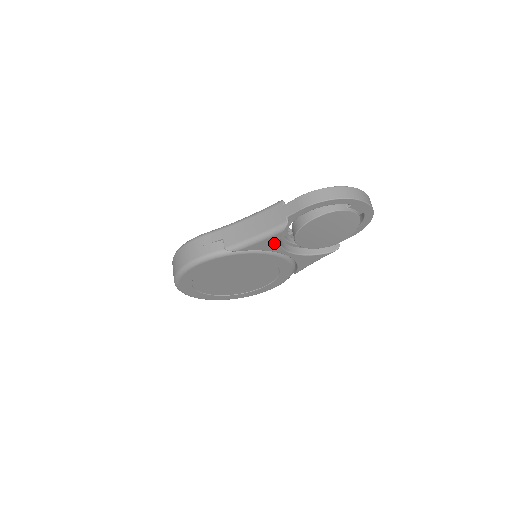
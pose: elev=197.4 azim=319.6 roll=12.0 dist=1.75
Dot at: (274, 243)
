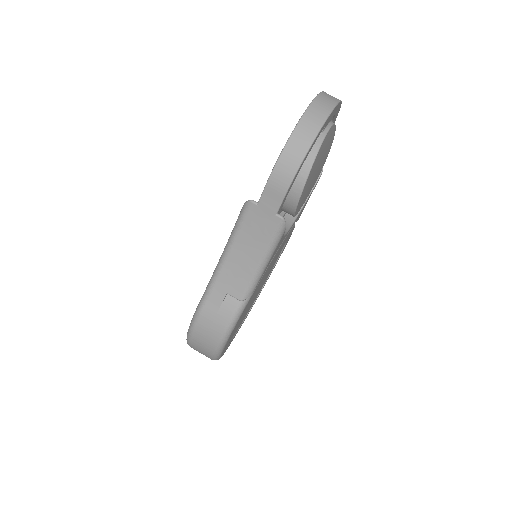
Dot at: (280, 243)
